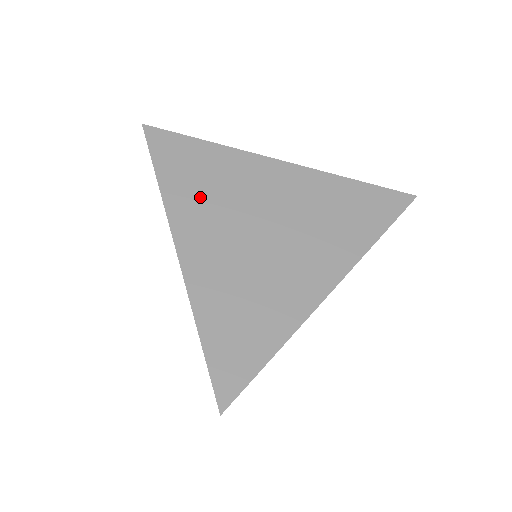
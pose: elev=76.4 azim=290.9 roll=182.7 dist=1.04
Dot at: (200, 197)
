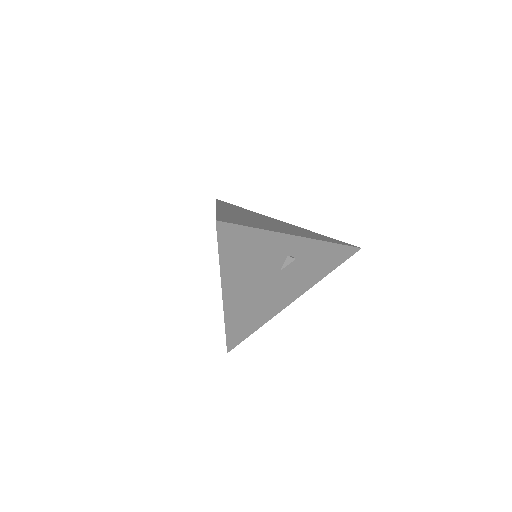
Dot at: (236, 210)
